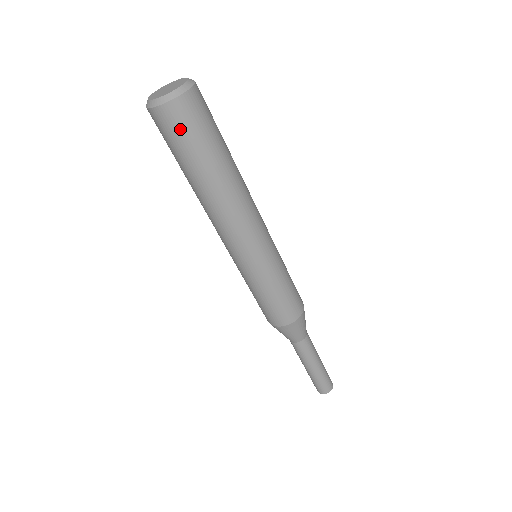
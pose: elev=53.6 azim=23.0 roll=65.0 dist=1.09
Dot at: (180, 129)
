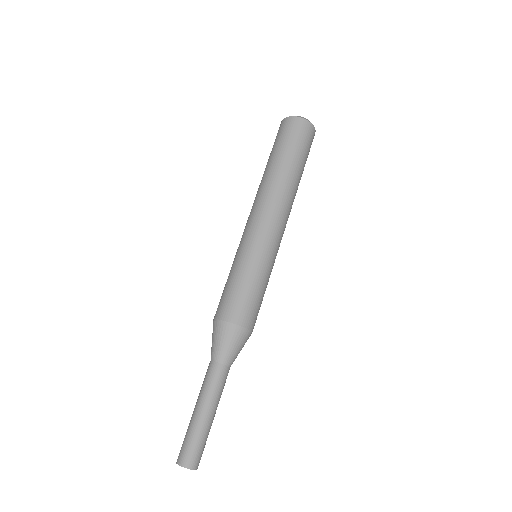
Dot at: (297, 134)
